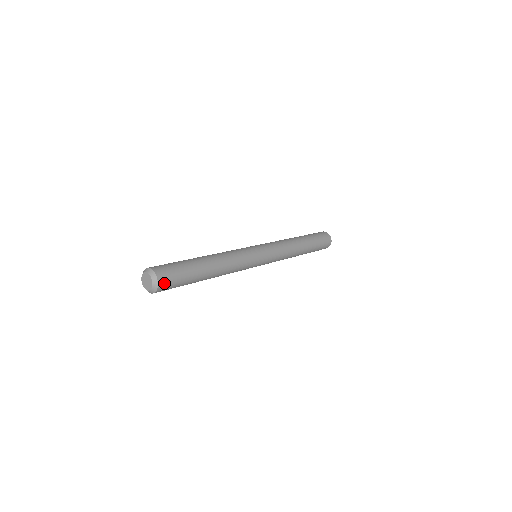
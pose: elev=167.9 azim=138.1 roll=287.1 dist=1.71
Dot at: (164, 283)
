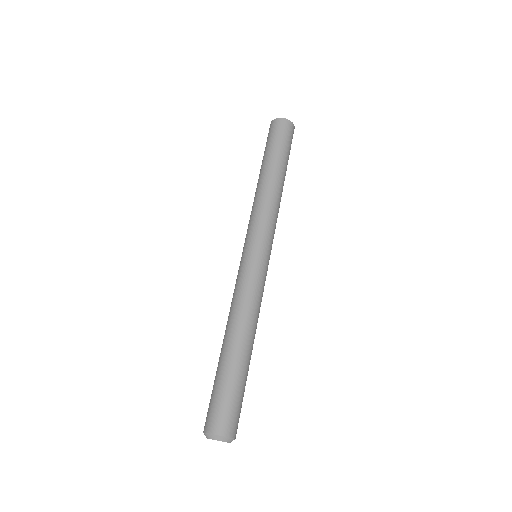
Dot at: (234, 428)
